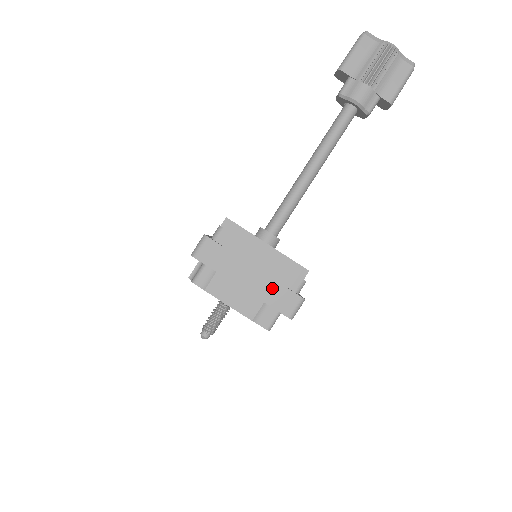
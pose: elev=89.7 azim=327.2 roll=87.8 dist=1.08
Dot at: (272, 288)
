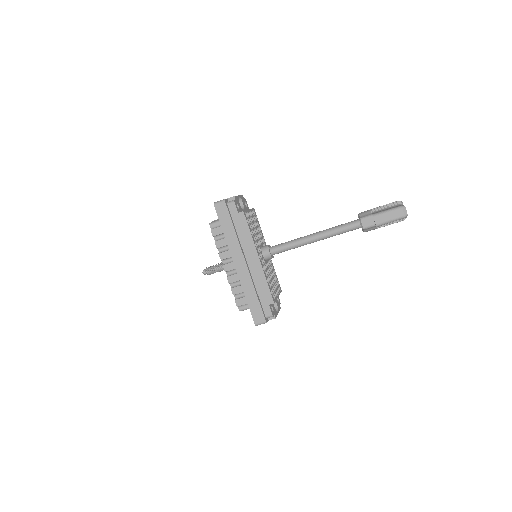
Dot at: occluded
